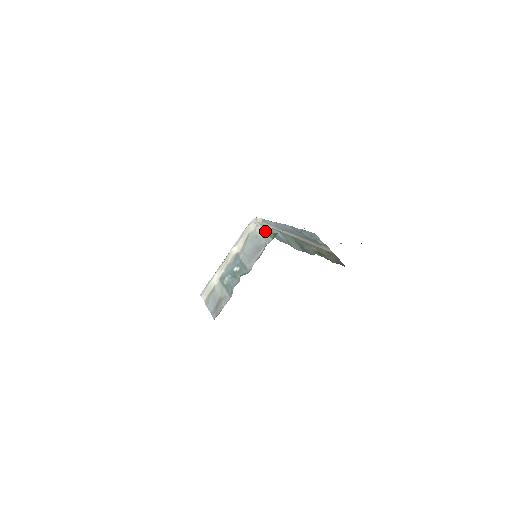
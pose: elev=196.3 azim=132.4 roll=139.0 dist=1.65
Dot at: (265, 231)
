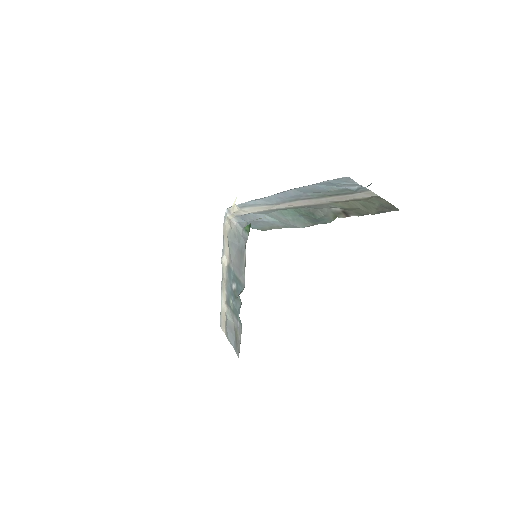
Dot at: (241, 224)
